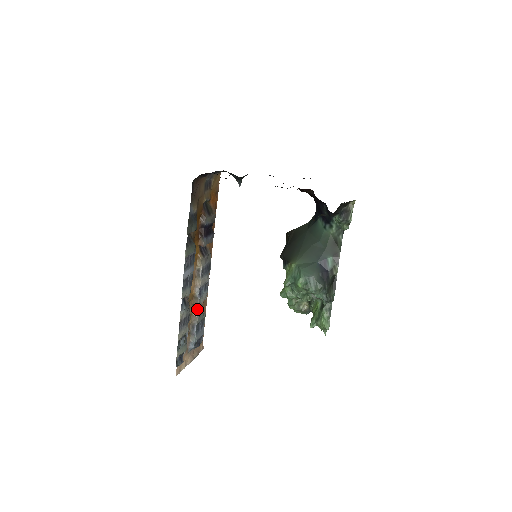
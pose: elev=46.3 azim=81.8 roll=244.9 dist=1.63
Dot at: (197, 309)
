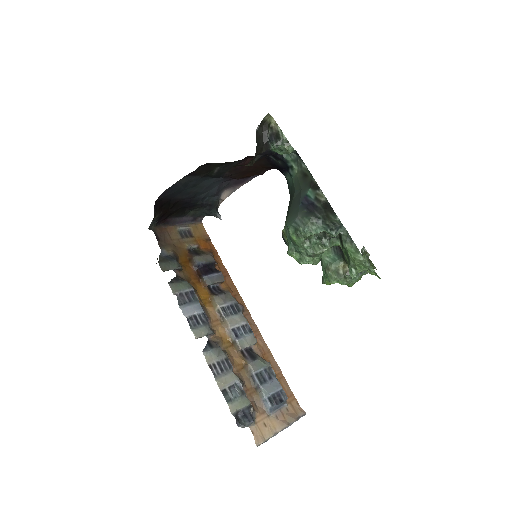
Dot at: (249, 357)
